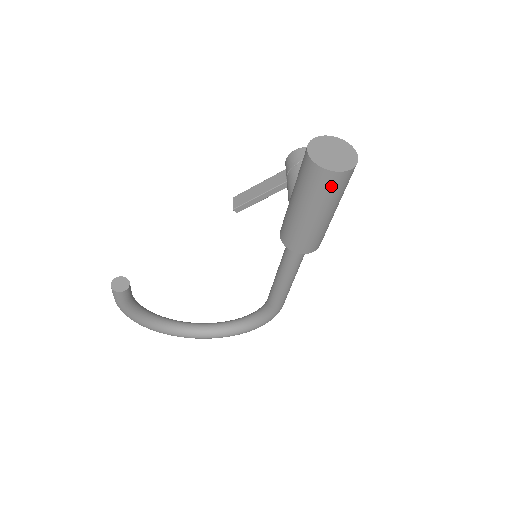
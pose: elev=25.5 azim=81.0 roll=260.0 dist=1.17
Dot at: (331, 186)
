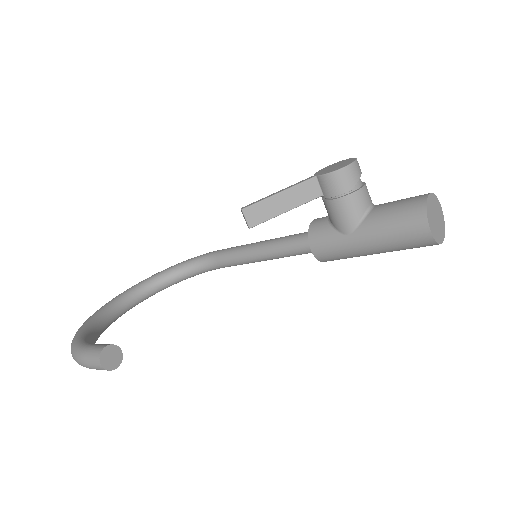
Dot at: occluded
